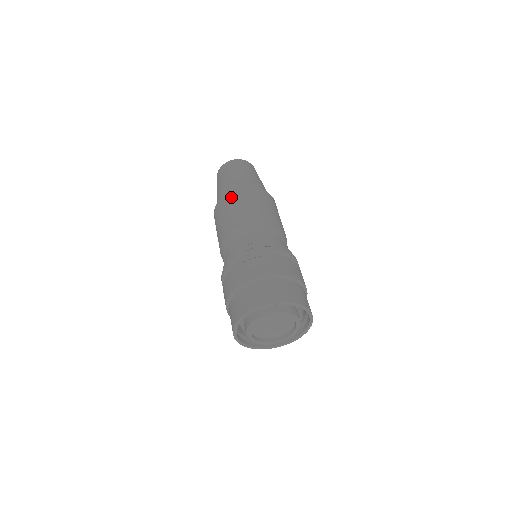
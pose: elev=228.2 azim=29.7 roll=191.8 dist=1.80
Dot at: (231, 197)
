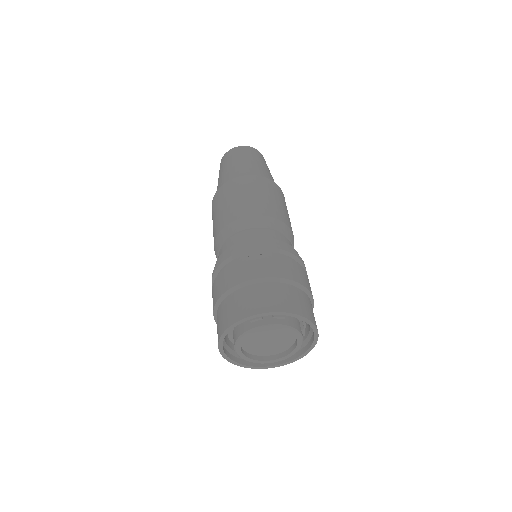
Dot at: (231, 185)
